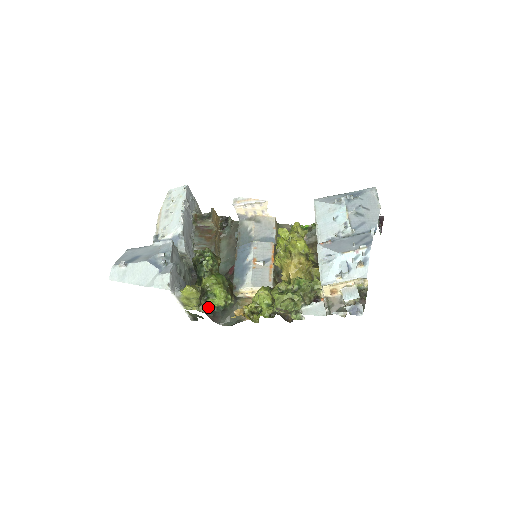
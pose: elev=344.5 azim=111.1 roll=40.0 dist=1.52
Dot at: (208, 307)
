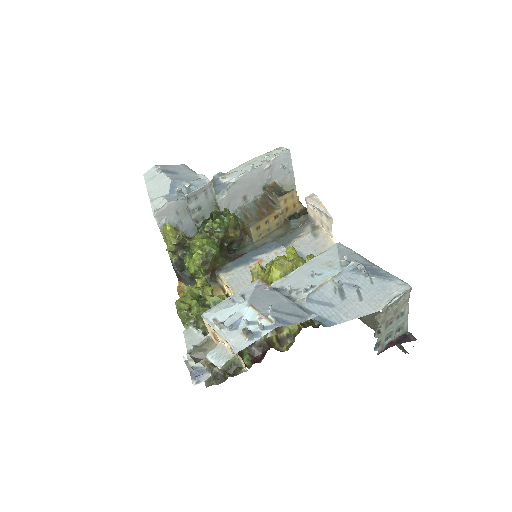
Dot at: (183, 263)
